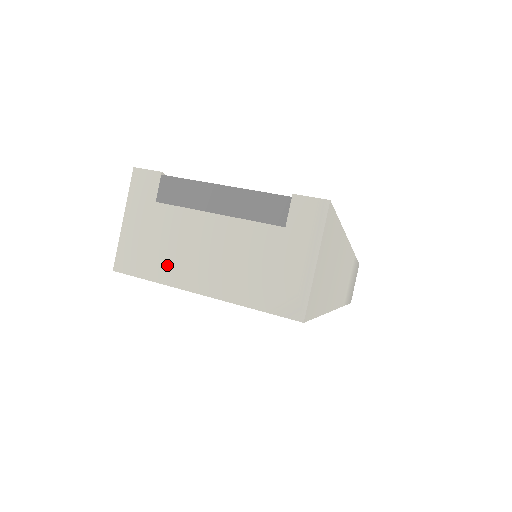
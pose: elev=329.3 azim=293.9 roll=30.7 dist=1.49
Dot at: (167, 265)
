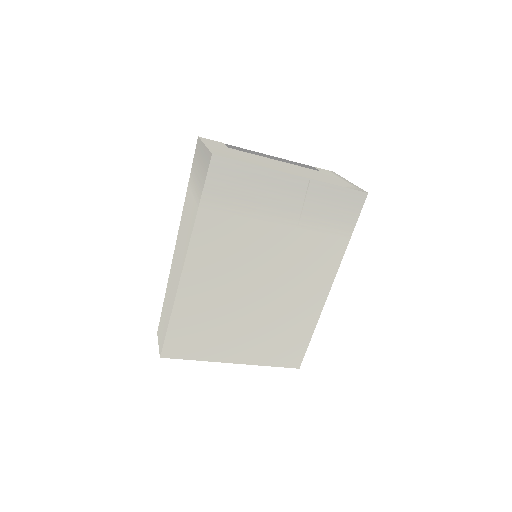
Dot at: (259, 163)
